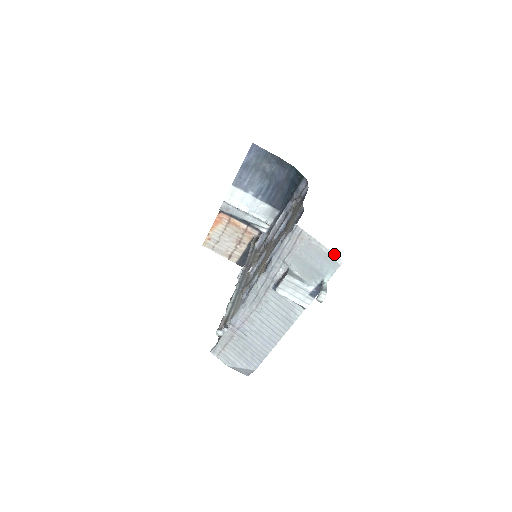
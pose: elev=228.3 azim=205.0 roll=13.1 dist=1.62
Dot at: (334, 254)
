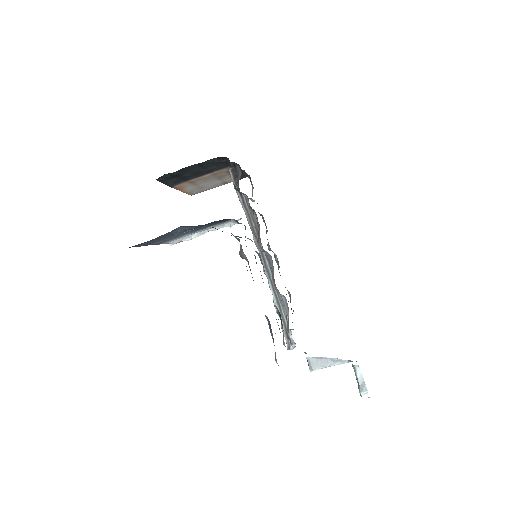
Dot at: occluded
